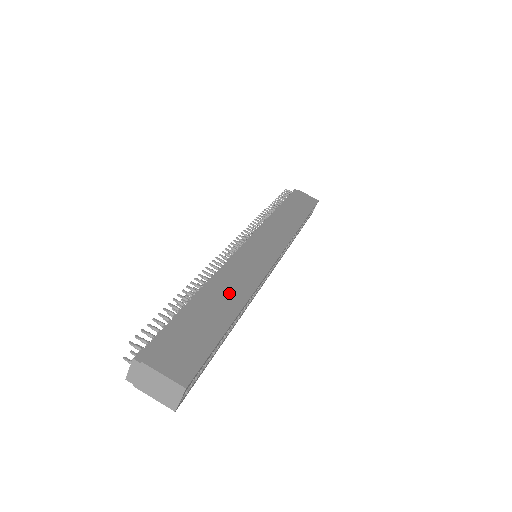
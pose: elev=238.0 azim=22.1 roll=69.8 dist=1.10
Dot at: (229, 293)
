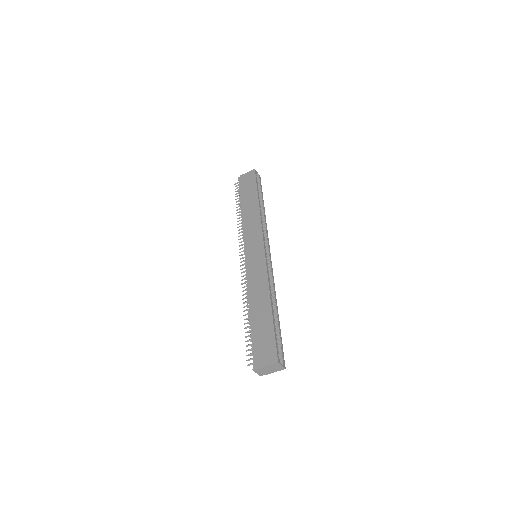
Dot at: (260, 299)
